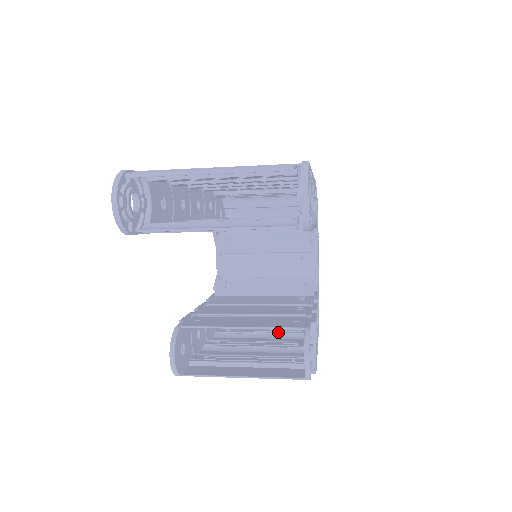
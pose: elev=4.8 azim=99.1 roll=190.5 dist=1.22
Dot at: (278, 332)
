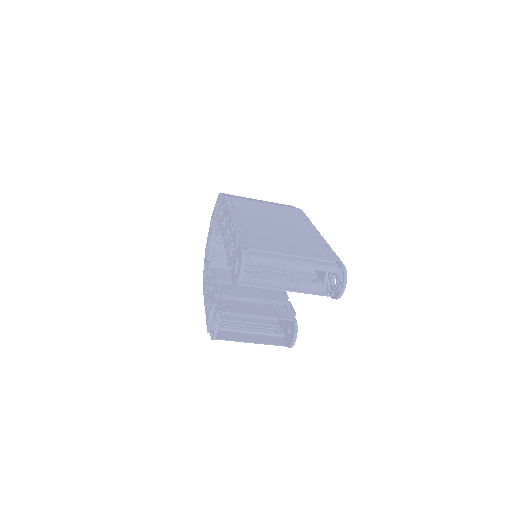
Dot at: occluded
